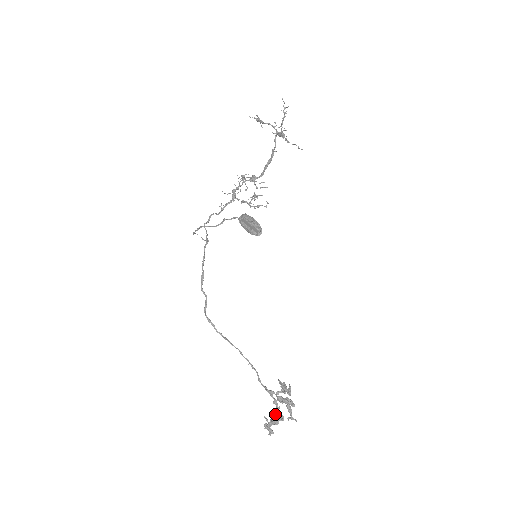
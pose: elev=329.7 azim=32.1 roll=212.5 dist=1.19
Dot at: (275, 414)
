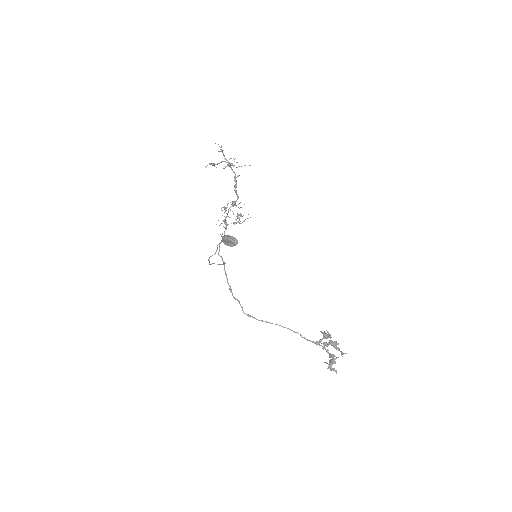
Dot at: (330, 356)
